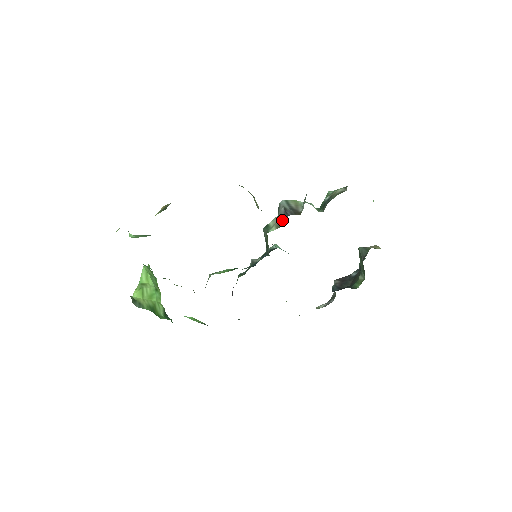
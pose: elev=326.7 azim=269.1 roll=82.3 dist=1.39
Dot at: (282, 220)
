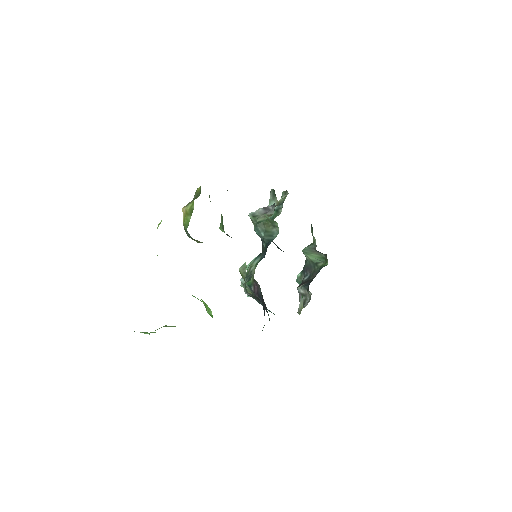
Dot at: (267, 214)
